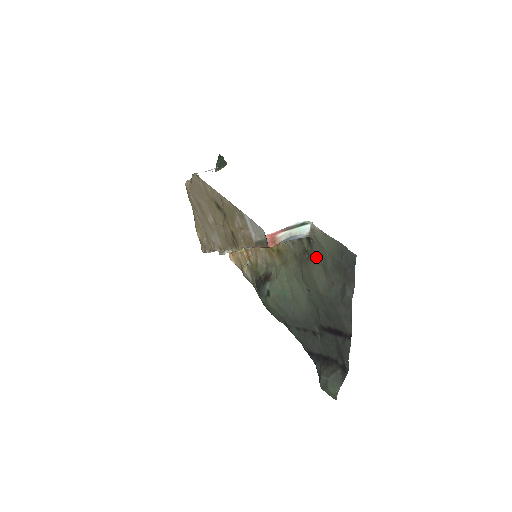
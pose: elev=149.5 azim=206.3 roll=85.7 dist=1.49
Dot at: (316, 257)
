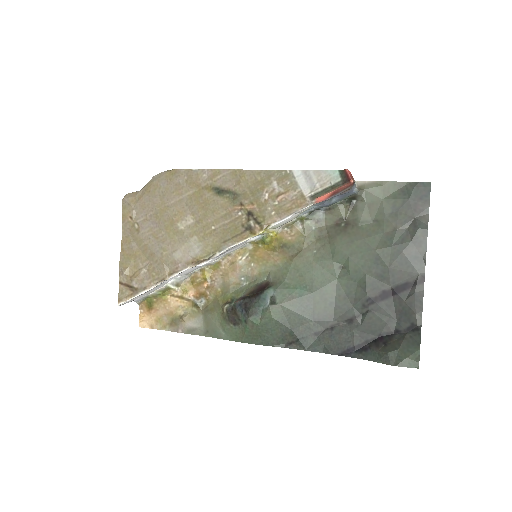
Dot at: (363, 216)
